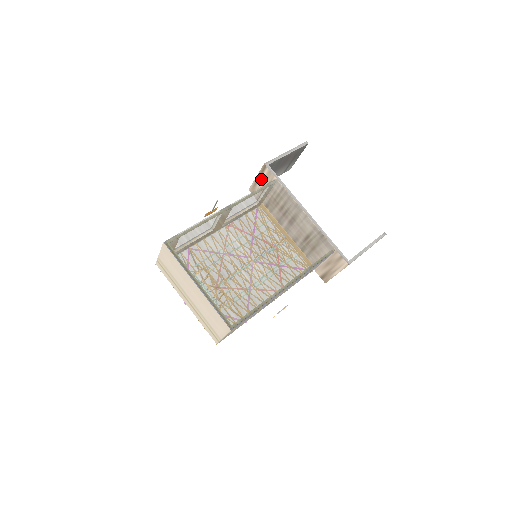
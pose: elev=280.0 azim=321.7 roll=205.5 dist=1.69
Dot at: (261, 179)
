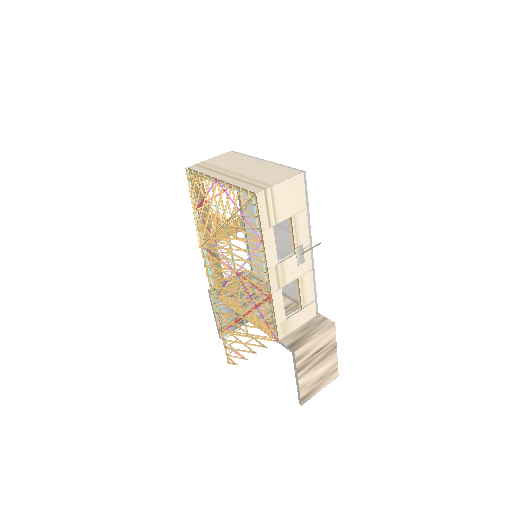
Dot at: occluded
